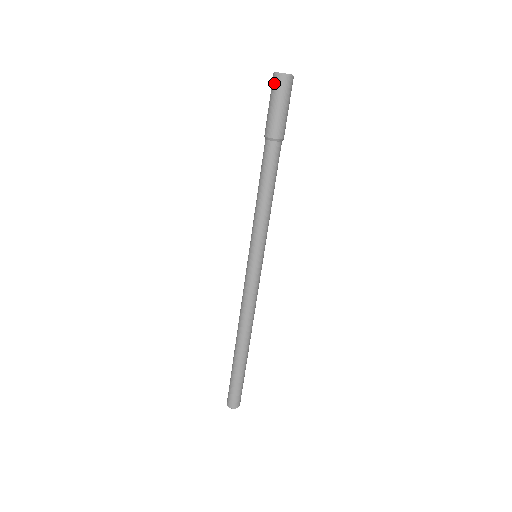
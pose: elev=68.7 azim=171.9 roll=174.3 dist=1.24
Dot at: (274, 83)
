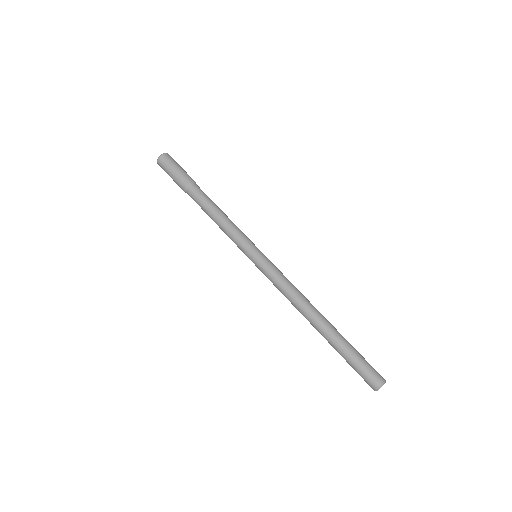
Dot at: (161, 167)
